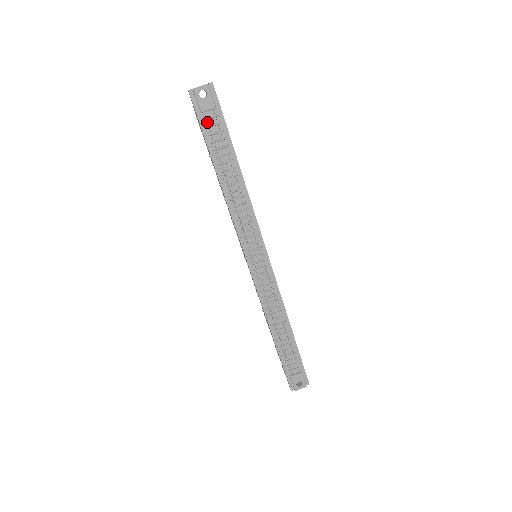
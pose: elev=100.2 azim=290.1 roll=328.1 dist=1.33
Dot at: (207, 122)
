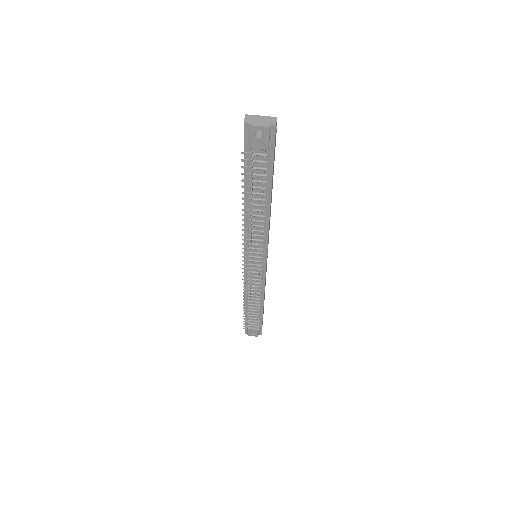
Dot at: (252, 159)
